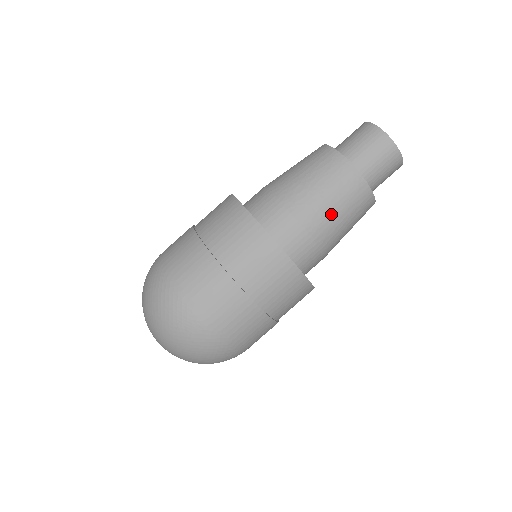
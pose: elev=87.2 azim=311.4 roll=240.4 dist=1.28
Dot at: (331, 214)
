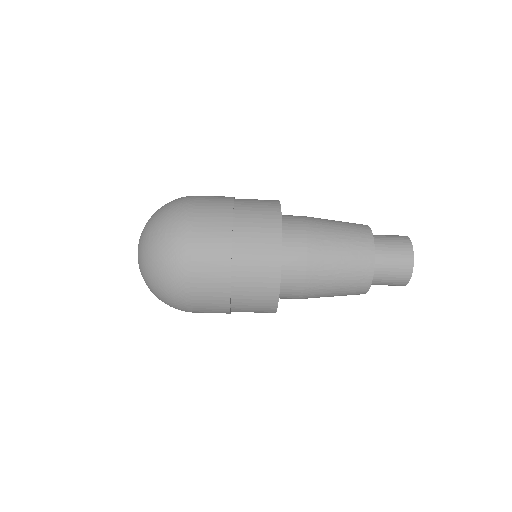
Dot at: (328, 294)
